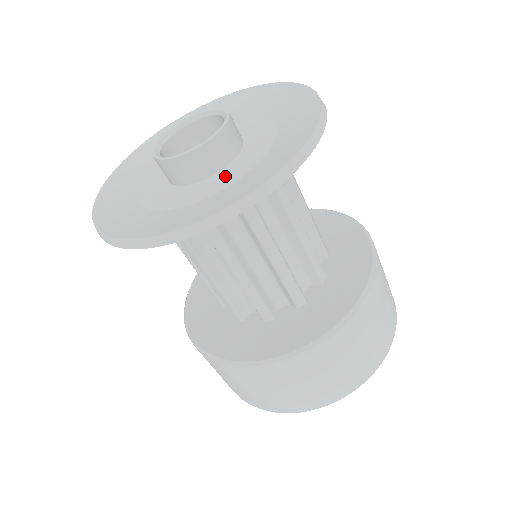
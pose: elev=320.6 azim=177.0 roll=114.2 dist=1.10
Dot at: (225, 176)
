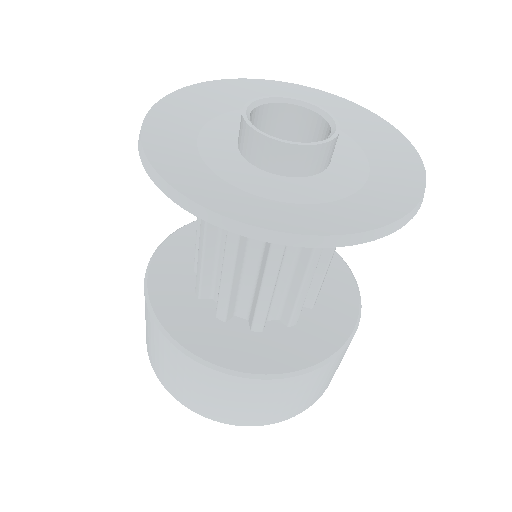
Dot at: (287, 187)
